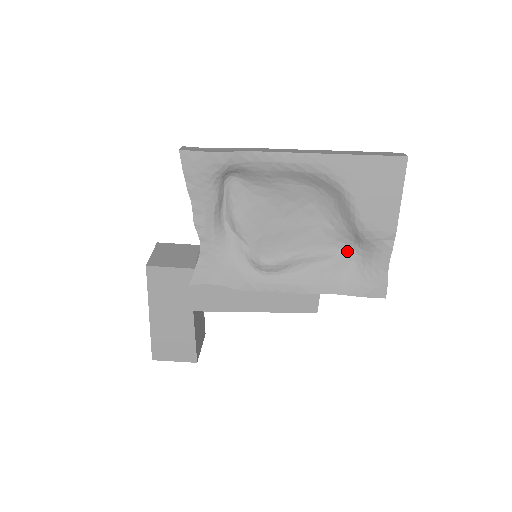
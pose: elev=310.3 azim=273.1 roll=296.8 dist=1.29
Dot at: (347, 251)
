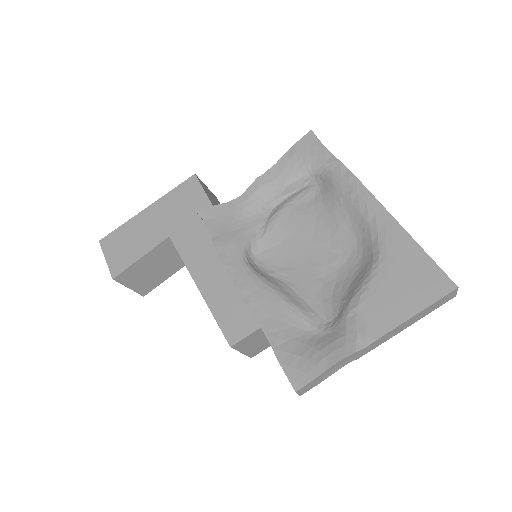
Dot at: (319, 321)
